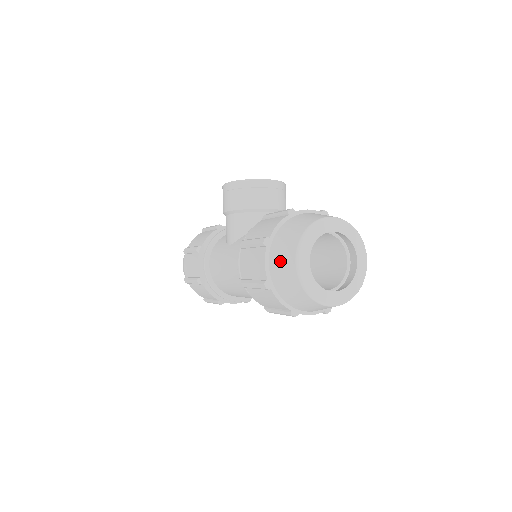
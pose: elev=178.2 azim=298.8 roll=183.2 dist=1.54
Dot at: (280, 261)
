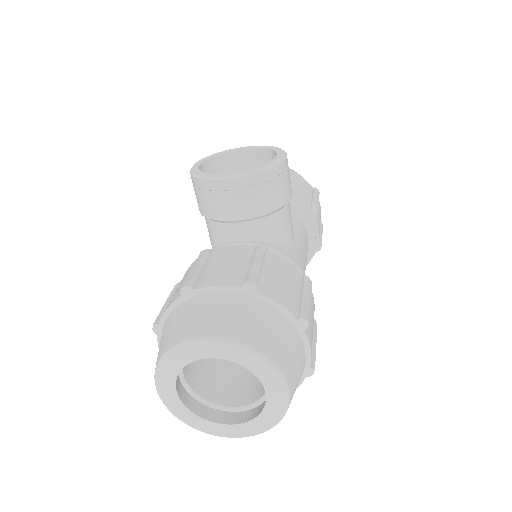
Dot at: occluded
